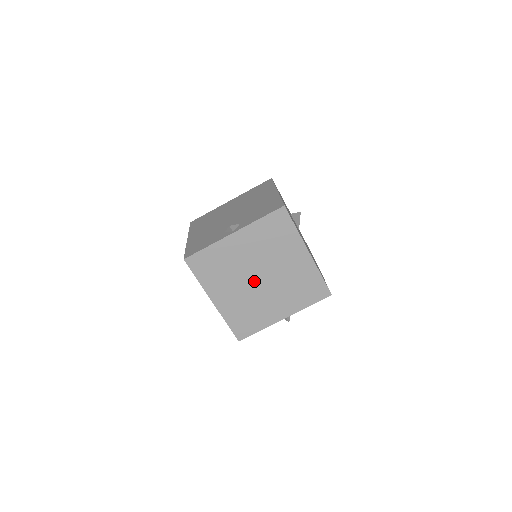
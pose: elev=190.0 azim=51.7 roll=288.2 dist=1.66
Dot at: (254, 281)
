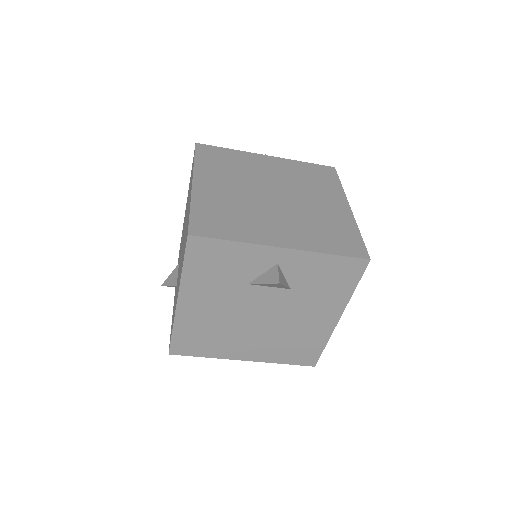
Dot at: (264, 194)
